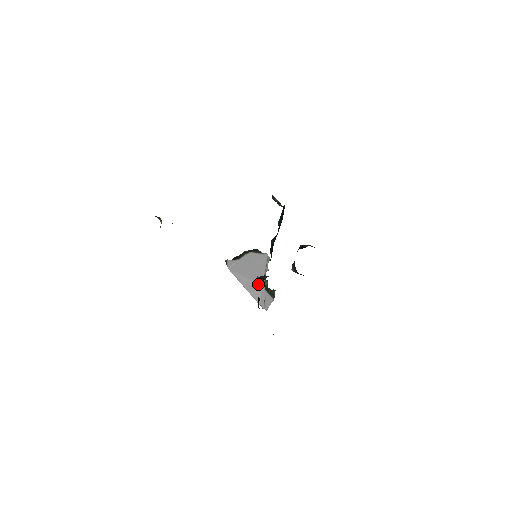
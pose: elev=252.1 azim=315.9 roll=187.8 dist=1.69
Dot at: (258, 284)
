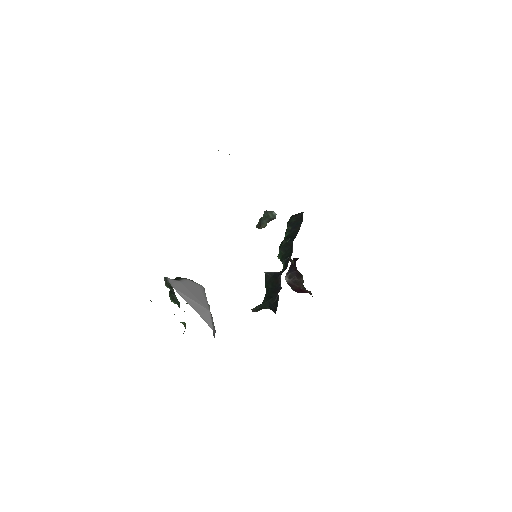
Dot at: (268, 278)
